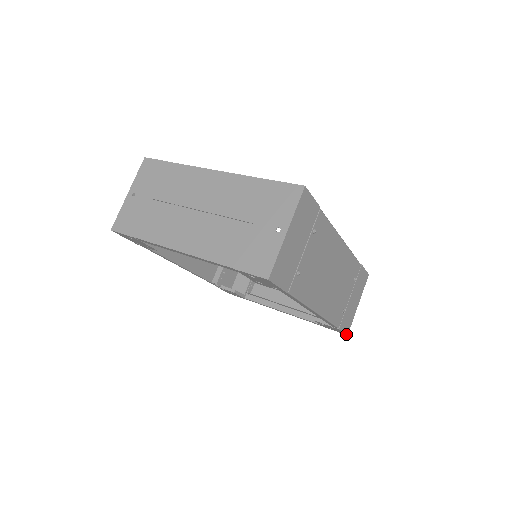
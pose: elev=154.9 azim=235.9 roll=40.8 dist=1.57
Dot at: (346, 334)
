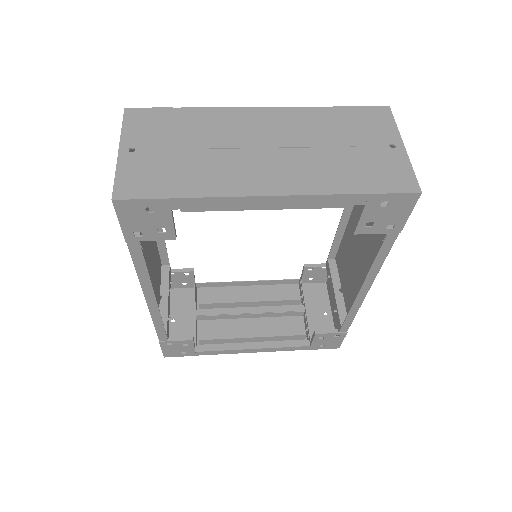
Dot at: occluded
